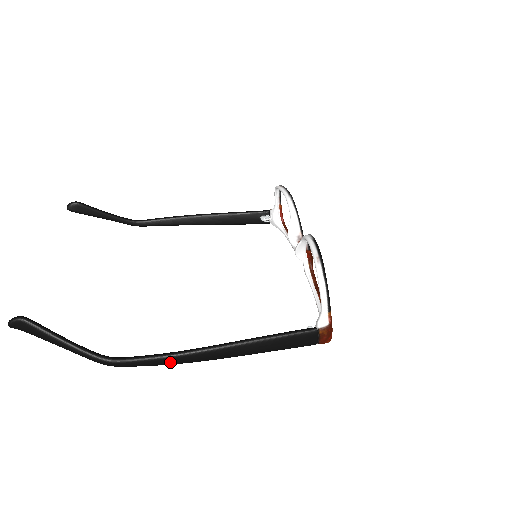
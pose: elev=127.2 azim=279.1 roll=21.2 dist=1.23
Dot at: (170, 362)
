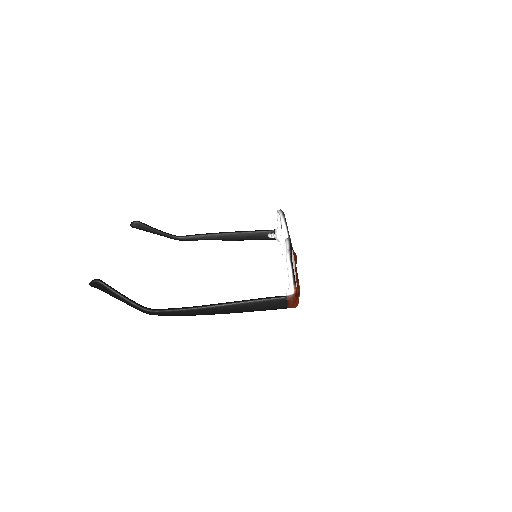
Dot at: (187, 313)
